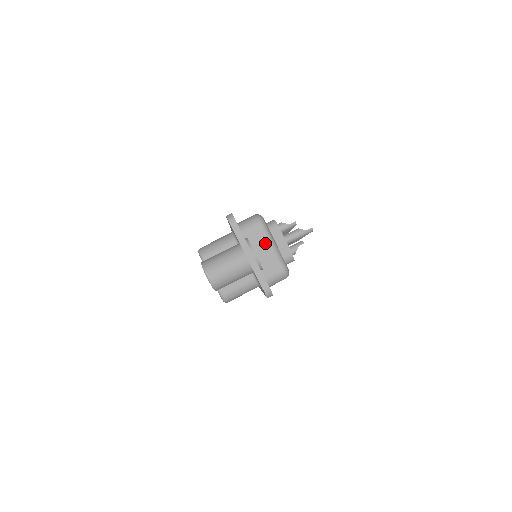
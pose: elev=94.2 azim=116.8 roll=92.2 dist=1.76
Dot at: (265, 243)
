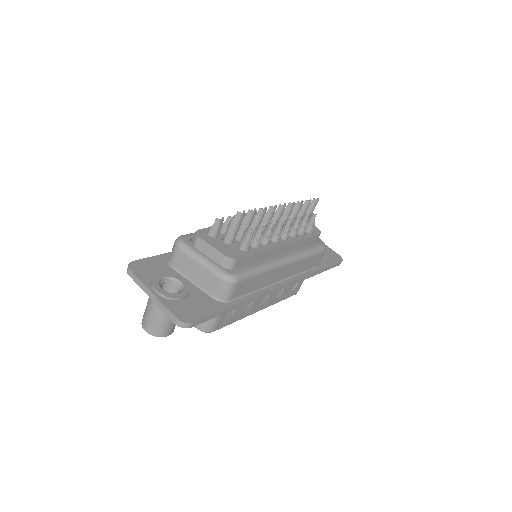
Dot at: (191, 263)
